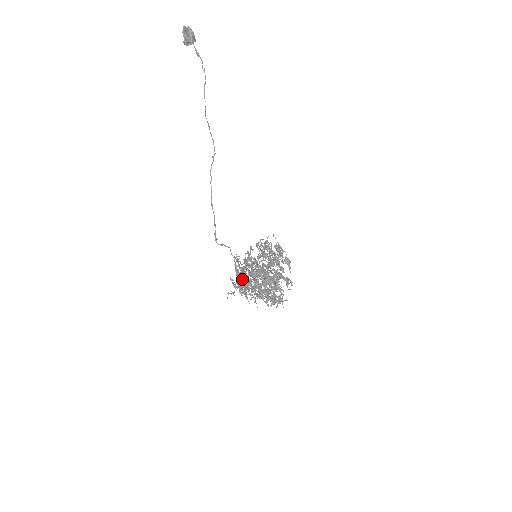
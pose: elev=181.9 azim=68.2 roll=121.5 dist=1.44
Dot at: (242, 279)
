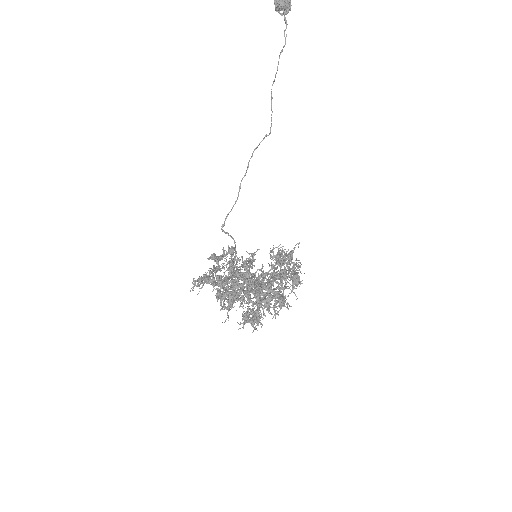
Dot at: occluded
